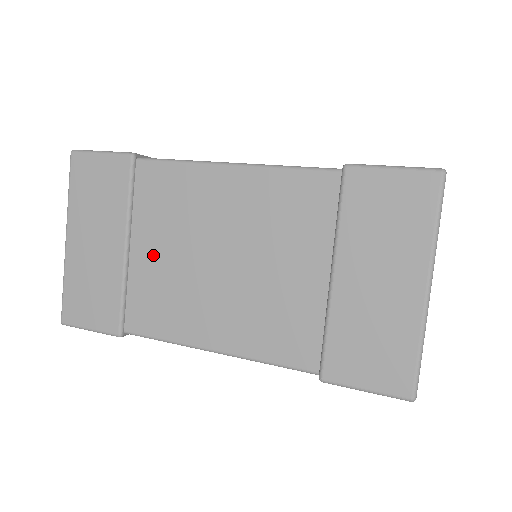
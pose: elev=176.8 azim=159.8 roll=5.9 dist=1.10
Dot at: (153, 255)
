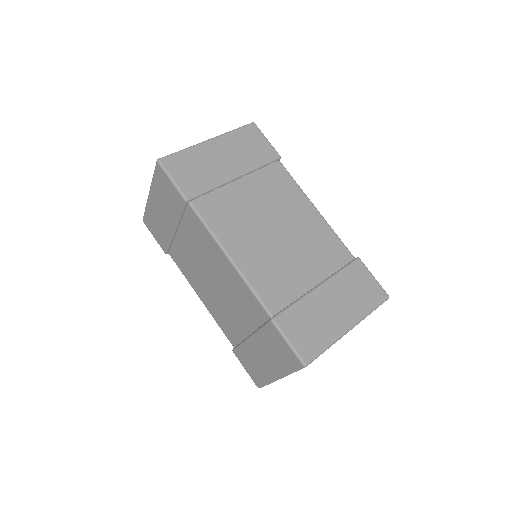
Dot at: (186, 246)
